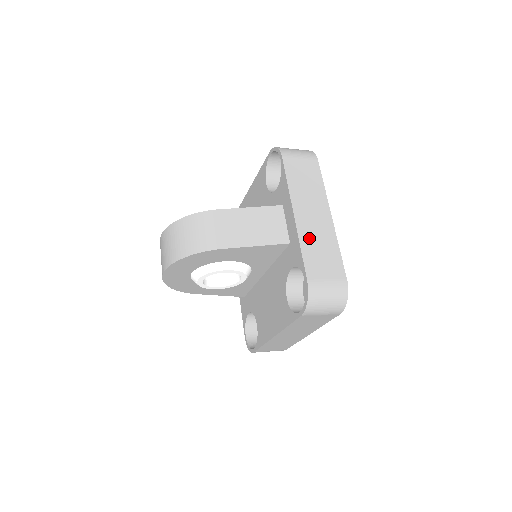
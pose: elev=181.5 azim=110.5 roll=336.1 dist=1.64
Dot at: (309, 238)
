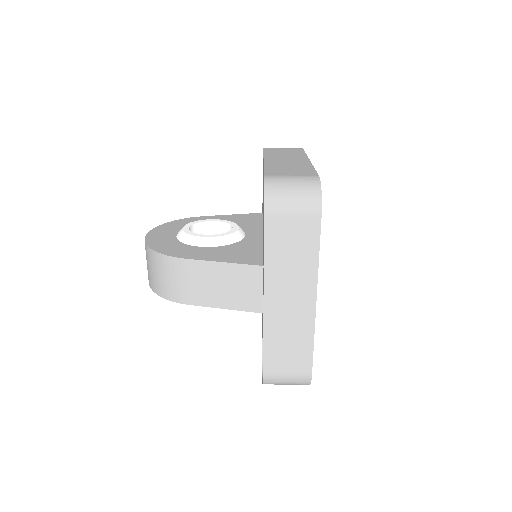
Dot at: (277, 329)
